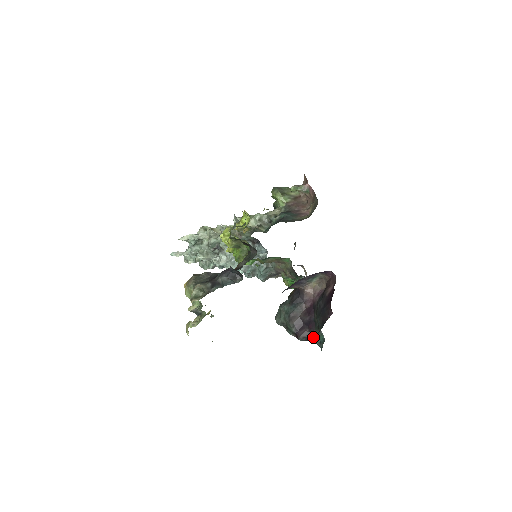
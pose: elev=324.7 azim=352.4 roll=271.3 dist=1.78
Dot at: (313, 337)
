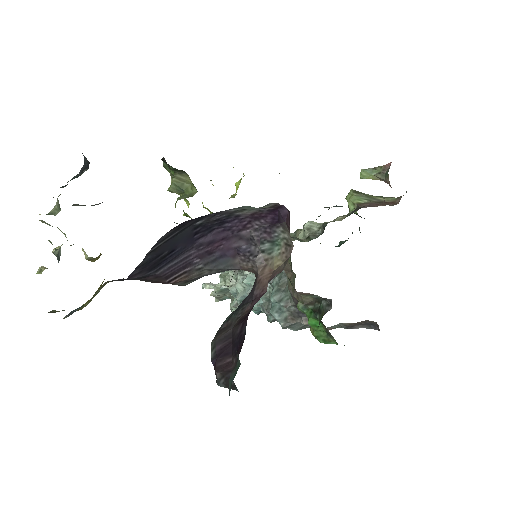
Dot at: occluded
